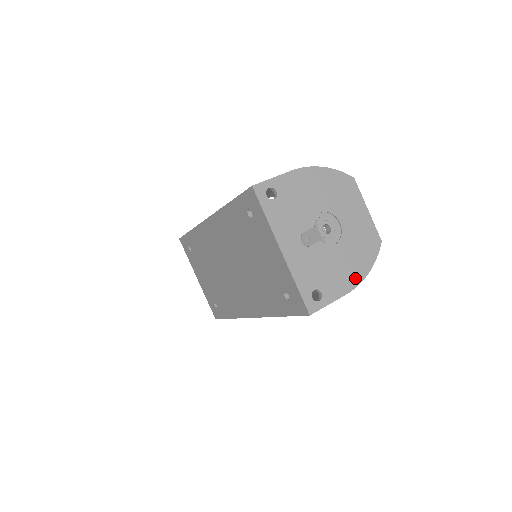
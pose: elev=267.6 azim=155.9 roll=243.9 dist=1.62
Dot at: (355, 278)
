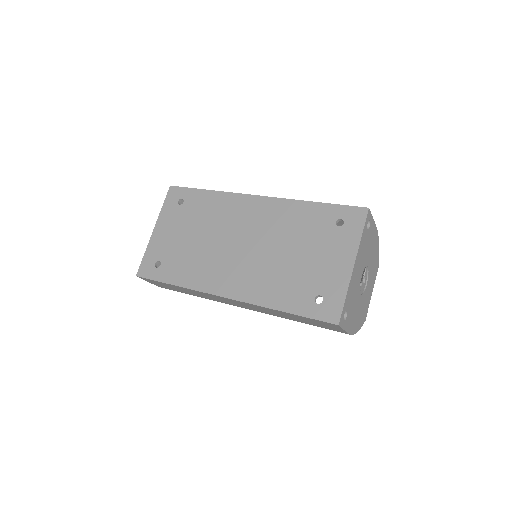
Dot at: (354, 328)
